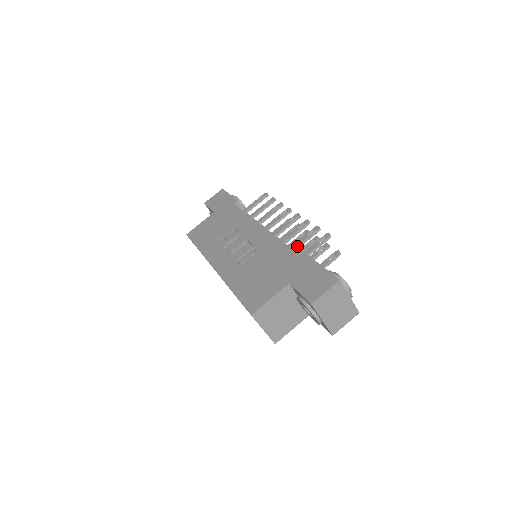
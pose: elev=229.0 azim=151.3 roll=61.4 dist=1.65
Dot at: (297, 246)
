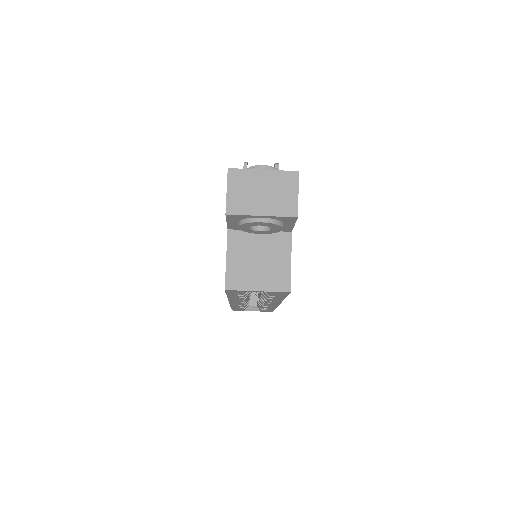
Dot at: occluded
